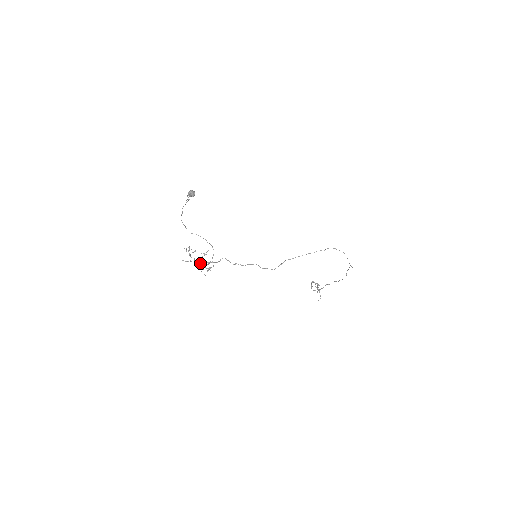
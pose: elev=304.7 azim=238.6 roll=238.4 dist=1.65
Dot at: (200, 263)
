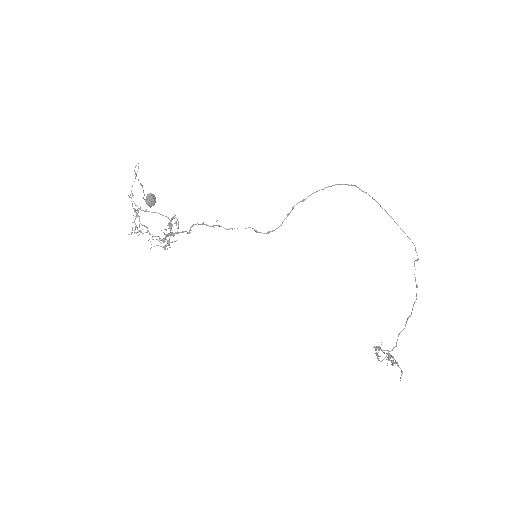
Dot at: (157, 236)
